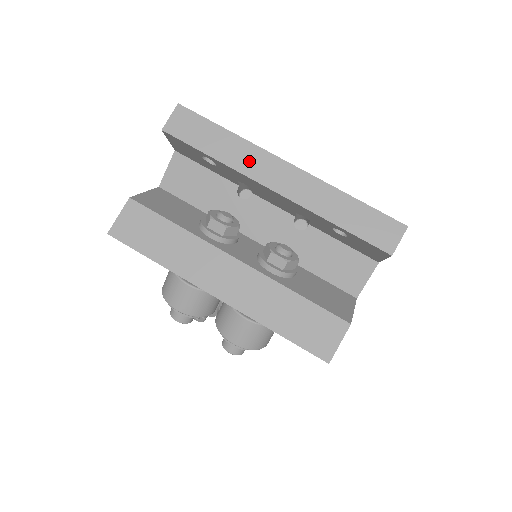
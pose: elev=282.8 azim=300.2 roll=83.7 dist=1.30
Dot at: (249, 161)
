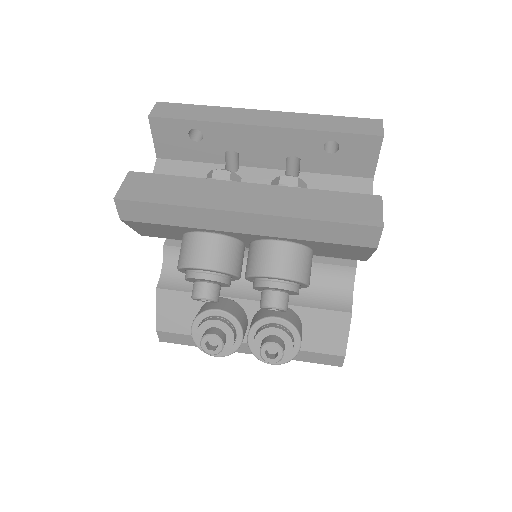
Dot at: (233, 116)
